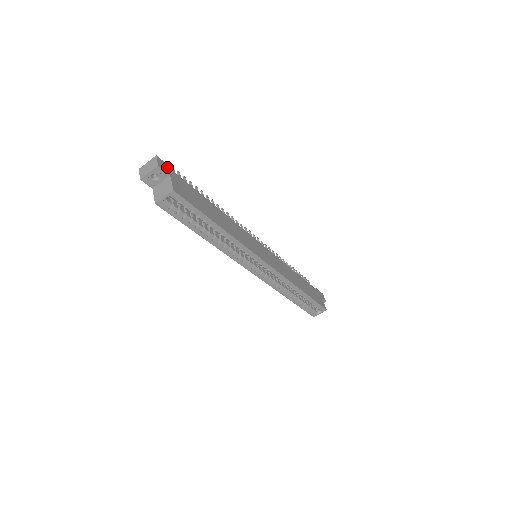
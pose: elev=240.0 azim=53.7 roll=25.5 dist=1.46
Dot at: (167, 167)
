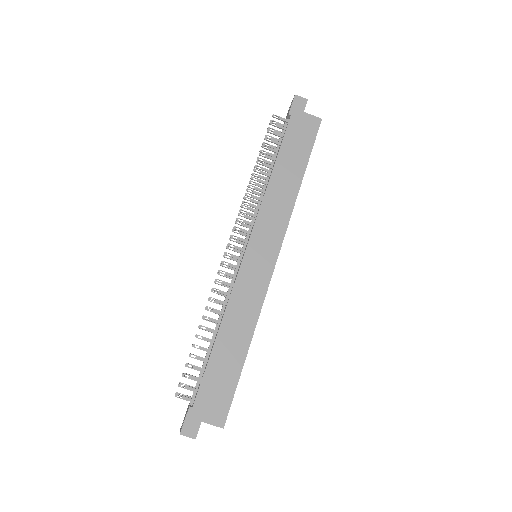
Dot at: (190, 421)
